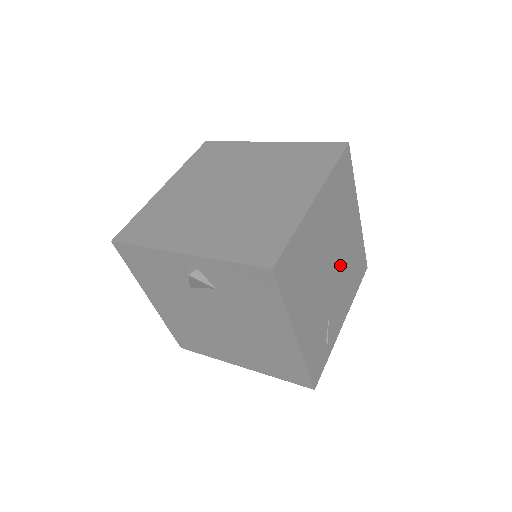
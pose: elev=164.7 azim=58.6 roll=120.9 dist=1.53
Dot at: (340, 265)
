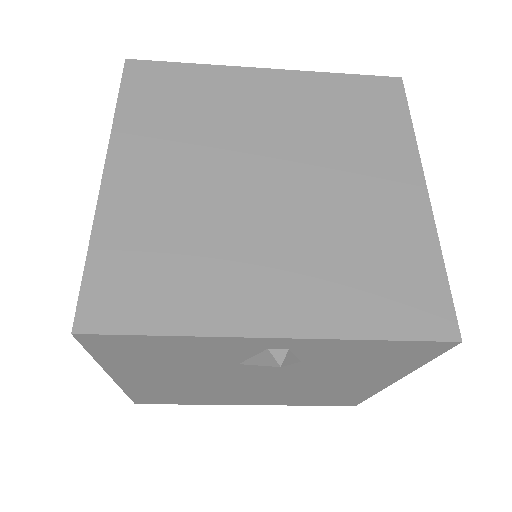
Dot at: occluded
